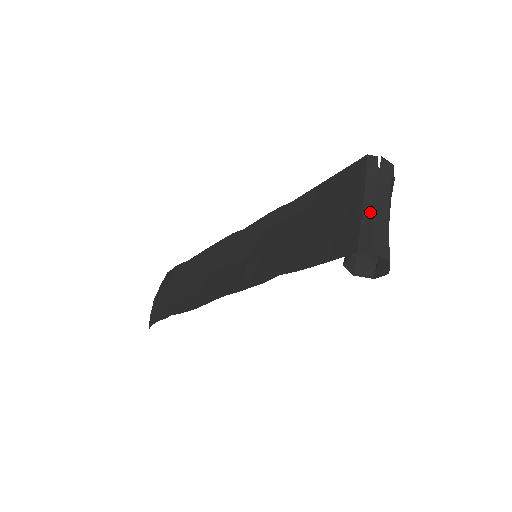
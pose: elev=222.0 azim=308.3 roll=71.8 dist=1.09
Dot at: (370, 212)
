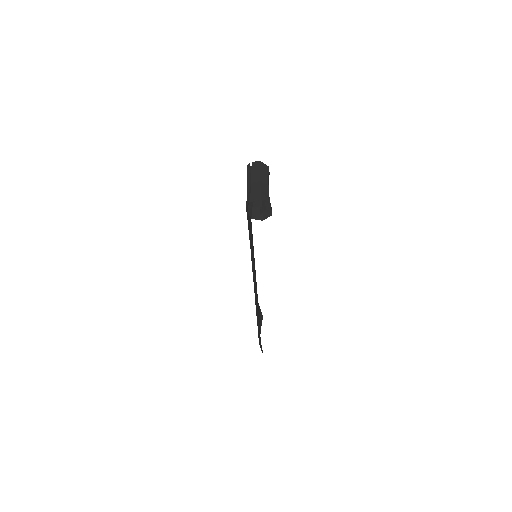
Dot at: (250, 188)
